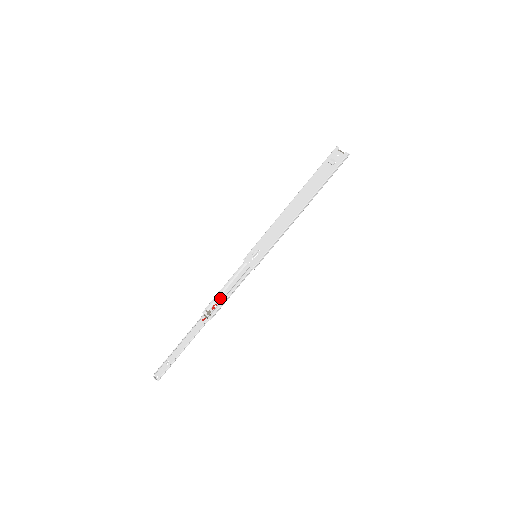
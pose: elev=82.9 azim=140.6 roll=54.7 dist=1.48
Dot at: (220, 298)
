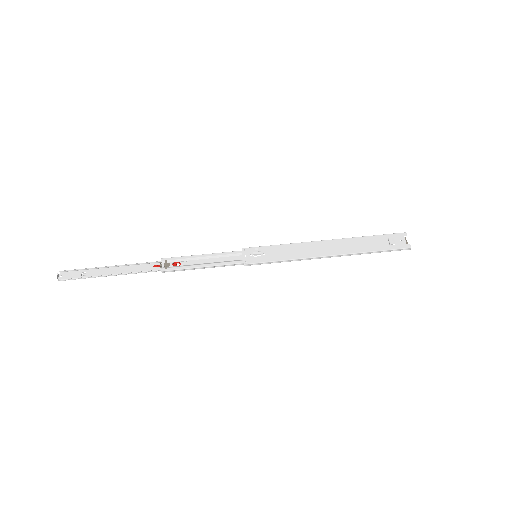
Dot at: (190, 261)
